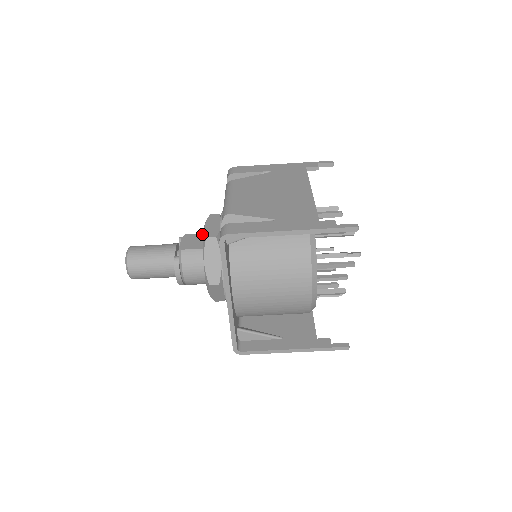
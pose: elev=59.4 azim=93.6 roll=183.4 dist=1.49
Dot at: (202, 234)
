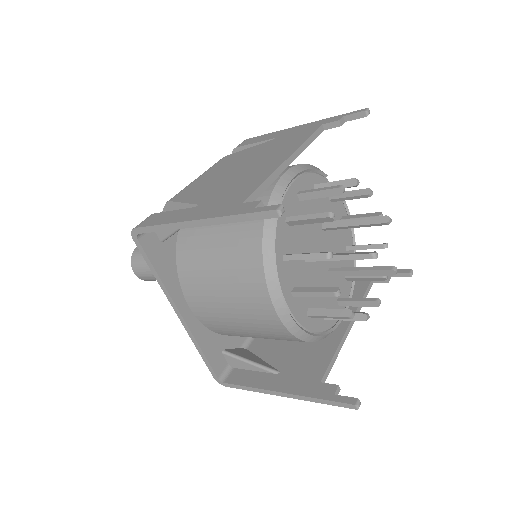
Dot at: occluded
